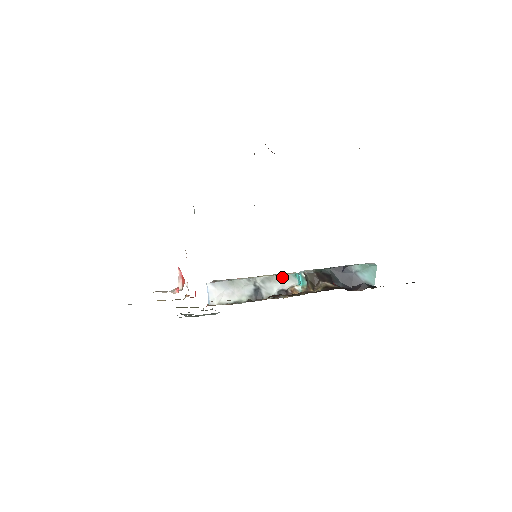
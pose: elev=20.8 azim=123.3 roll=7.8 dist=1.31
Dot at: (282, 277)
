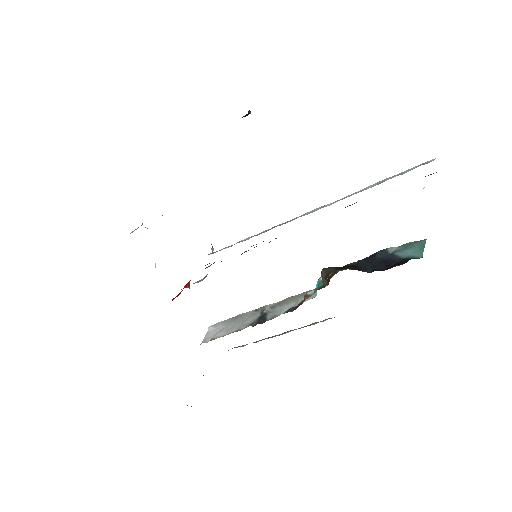
Dot at: (297, 296)
